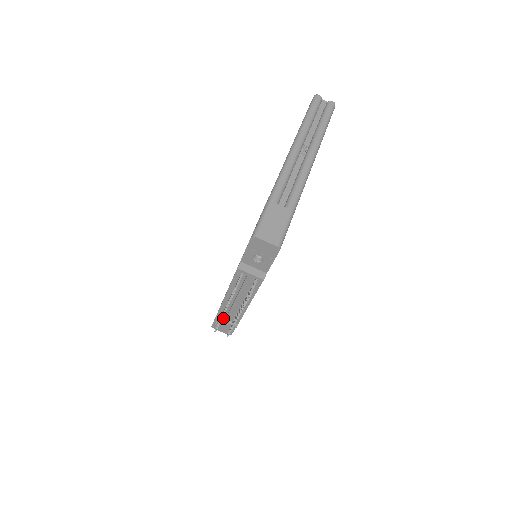
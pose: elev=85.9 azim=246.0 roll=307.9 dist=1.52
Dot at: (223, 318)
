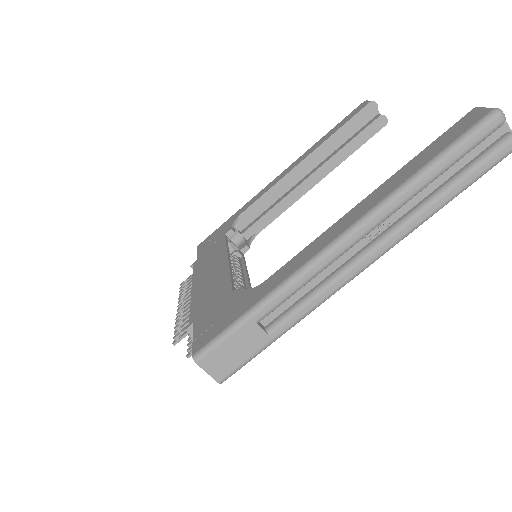
Dot at: occluded
